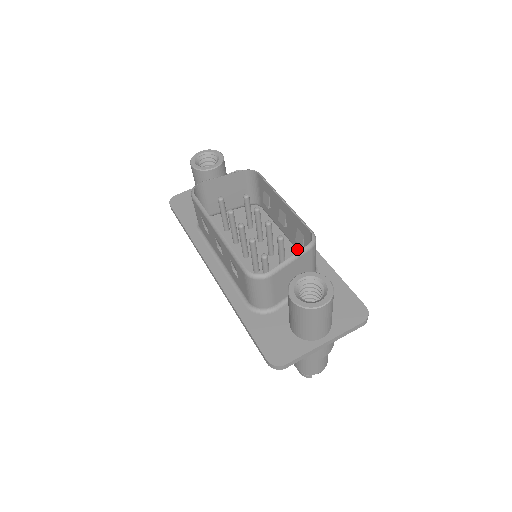
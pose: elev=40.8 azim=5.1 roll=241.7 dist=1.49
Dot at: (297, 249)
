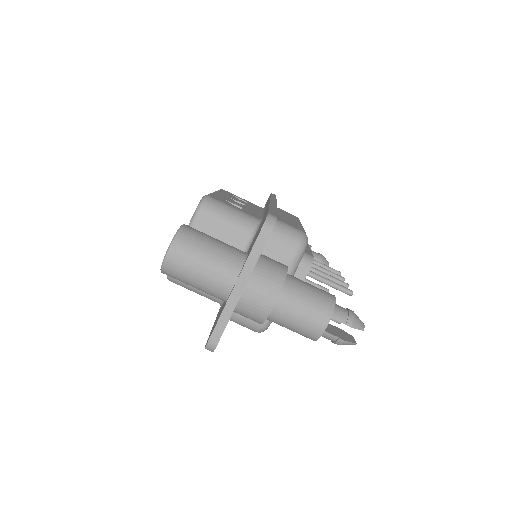
Dot at: occluded
